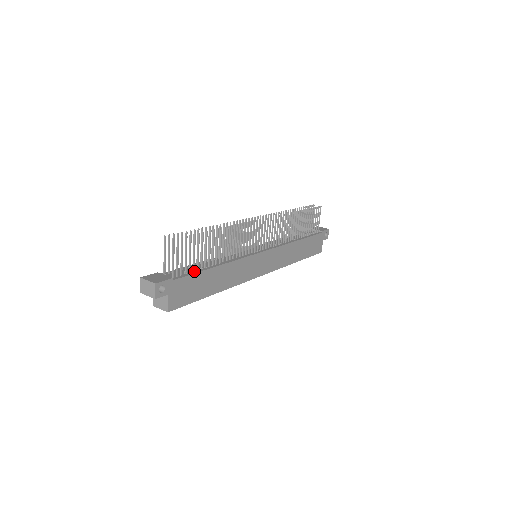
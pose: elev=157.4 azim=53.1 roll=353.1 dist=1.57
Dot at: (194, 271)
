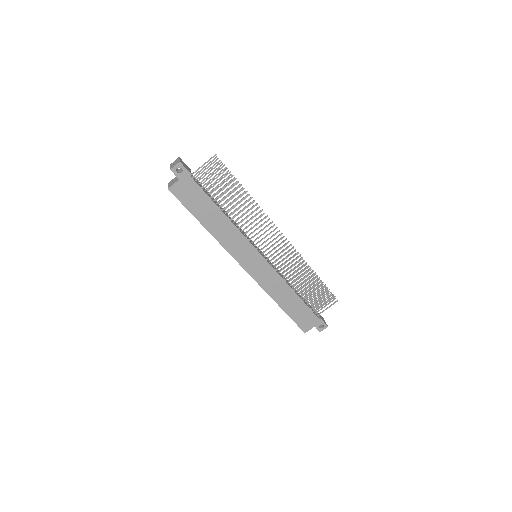
Dot at: (208, 194)
